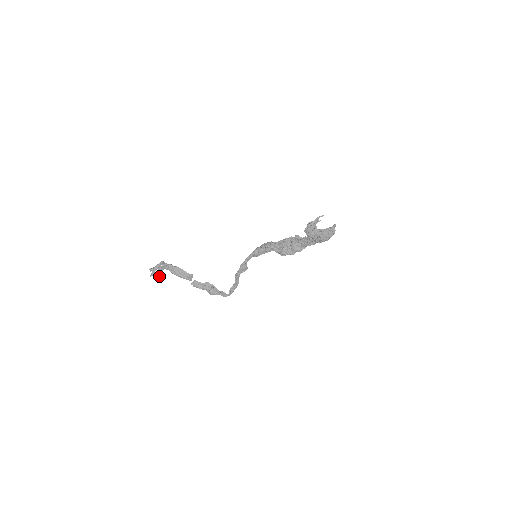
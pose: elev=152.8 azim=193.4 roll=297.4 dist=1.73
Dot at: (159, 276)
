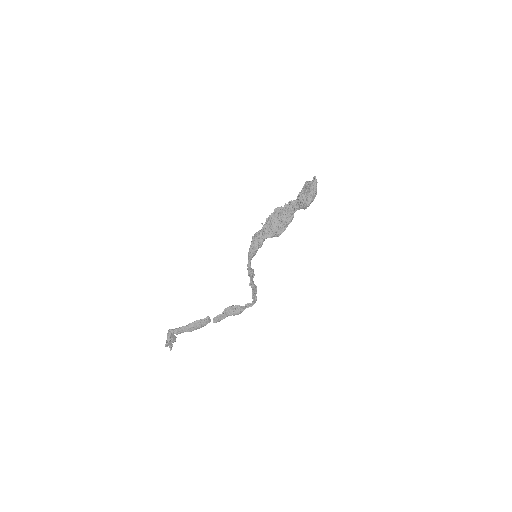
Dot at: (174, 341)
